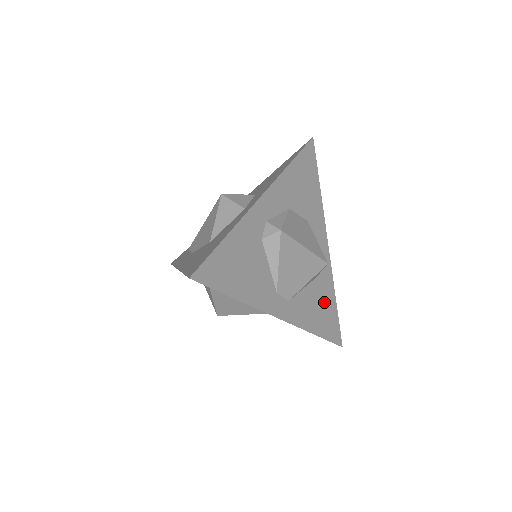
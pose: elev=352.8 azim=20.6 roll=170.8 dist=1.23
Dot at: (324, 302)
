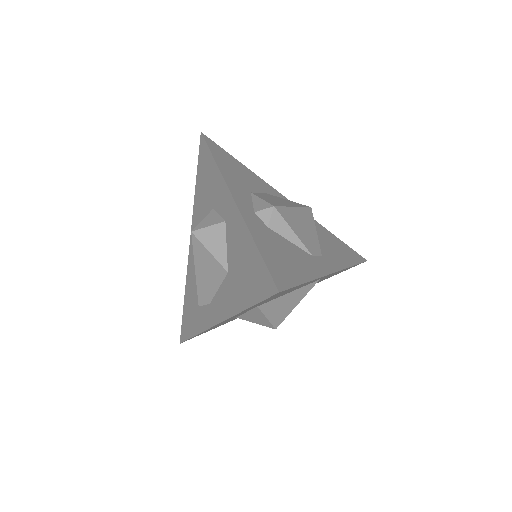
Dot at: (330, 240)
